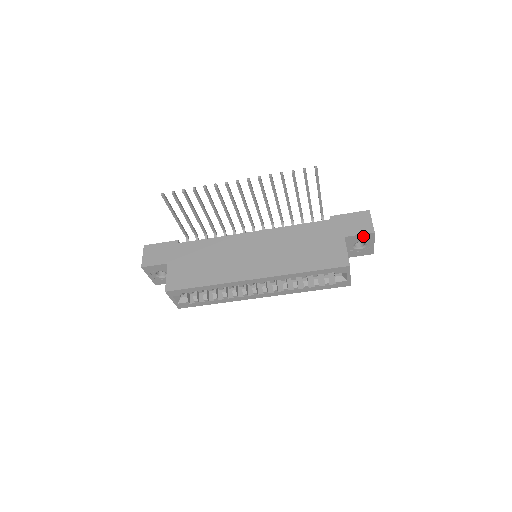
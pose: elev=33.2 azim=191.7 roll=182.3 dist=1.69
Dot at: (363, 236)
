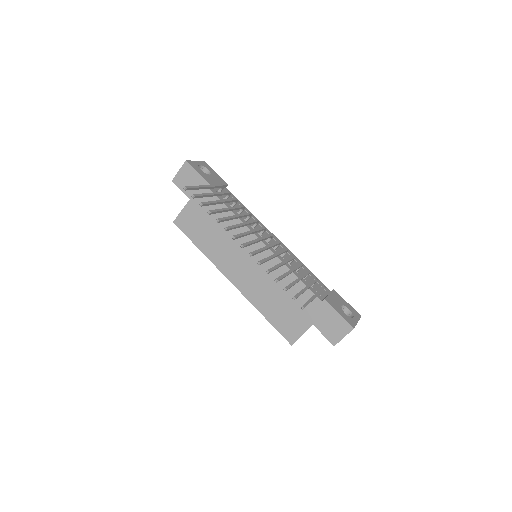
Dot at: (327, 337)
